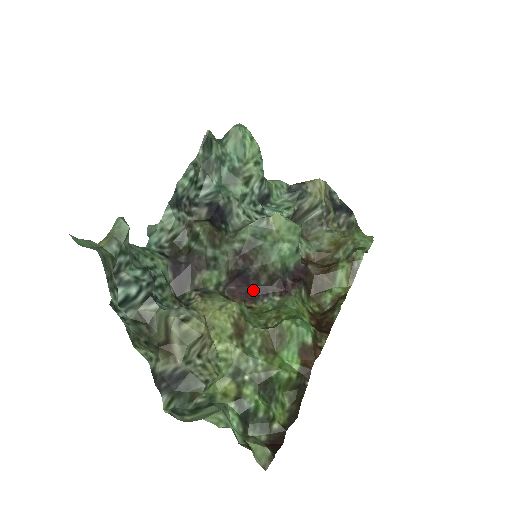
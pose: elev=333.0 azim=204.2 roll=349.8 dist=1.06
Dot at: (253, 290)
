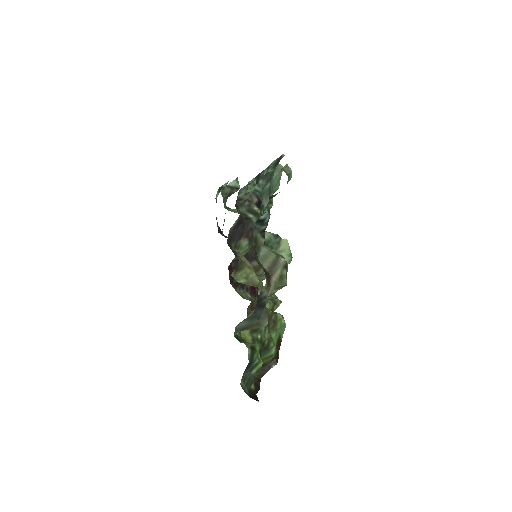
Dot at: occluded
